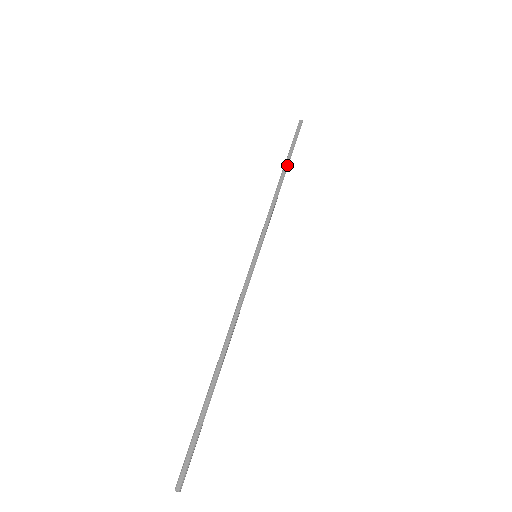
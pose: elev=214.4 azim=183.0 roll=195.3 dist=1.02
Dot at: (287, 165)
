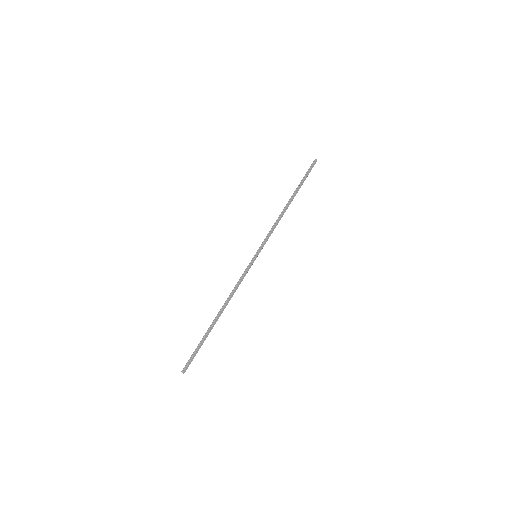
Dot at: occluded
